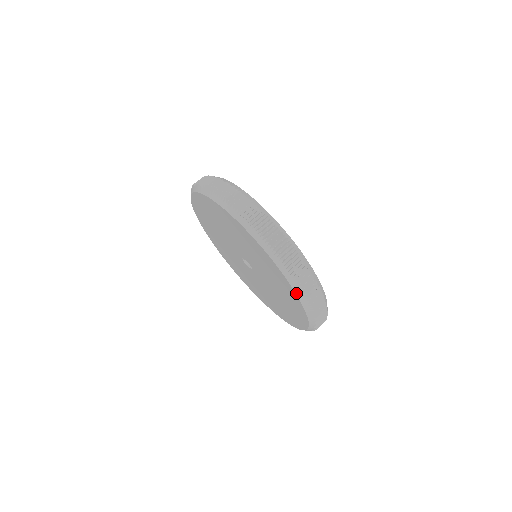
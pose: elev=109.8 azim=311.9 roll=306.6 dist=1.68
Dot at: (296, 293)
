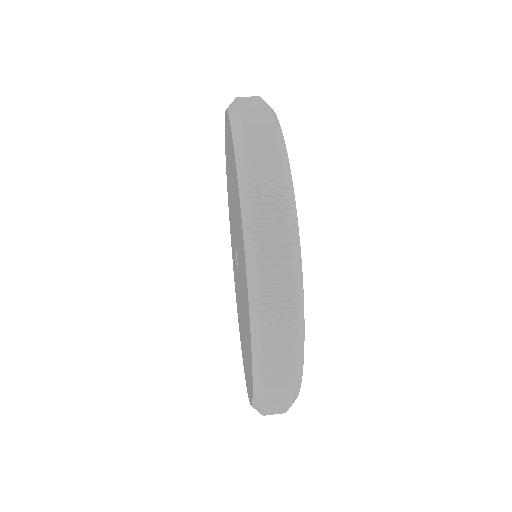
Dot at: (246, 264)
